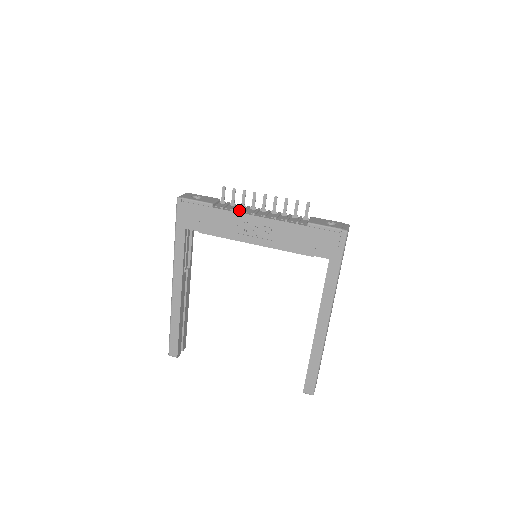
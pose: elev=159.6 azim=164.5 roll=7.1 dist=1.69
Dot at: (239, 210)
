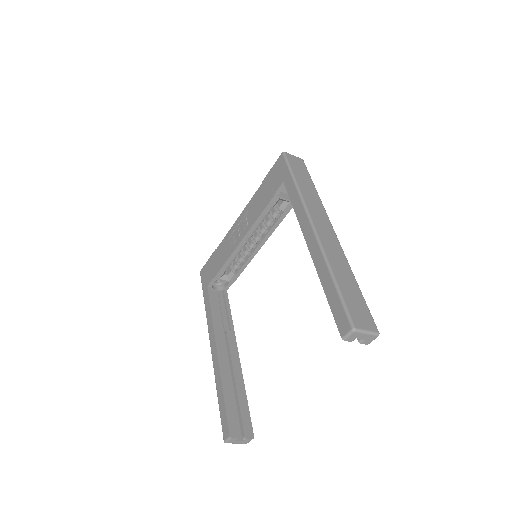
Dot at: occluded
